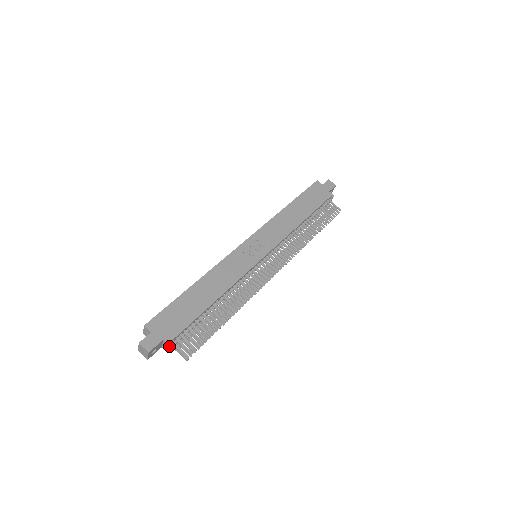
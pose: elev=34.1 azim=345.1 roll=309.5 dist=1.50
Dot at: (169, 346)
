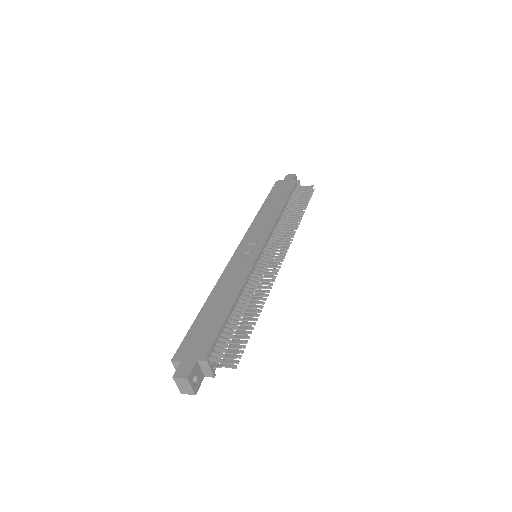
Dot at: (207, 362)
